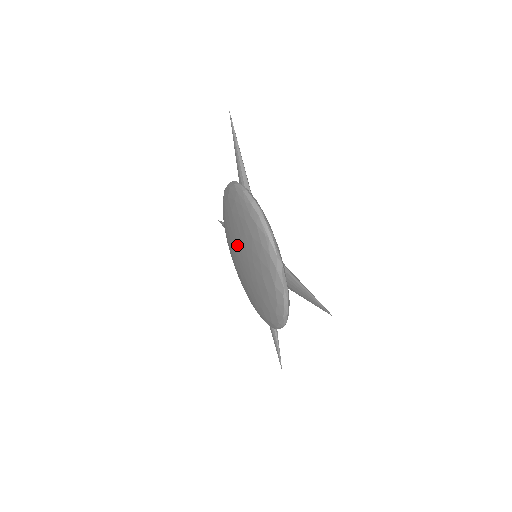
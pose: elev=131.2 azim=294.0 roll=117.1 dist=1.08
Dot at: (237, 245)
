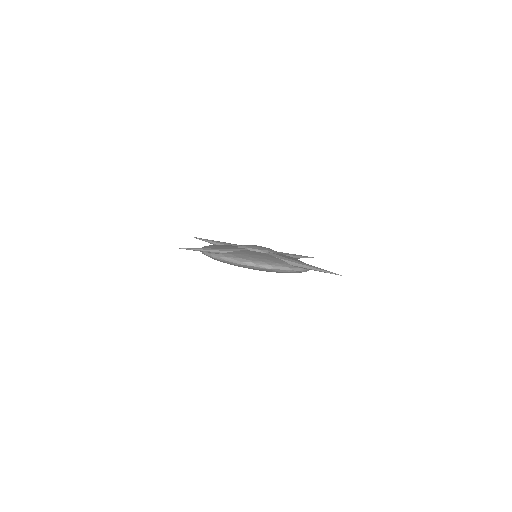
Dot at: occluded
